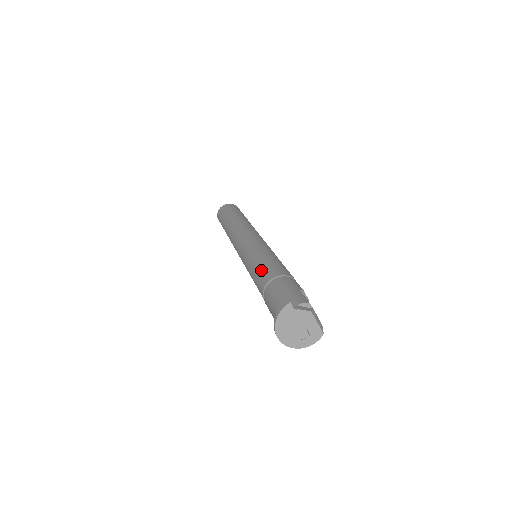
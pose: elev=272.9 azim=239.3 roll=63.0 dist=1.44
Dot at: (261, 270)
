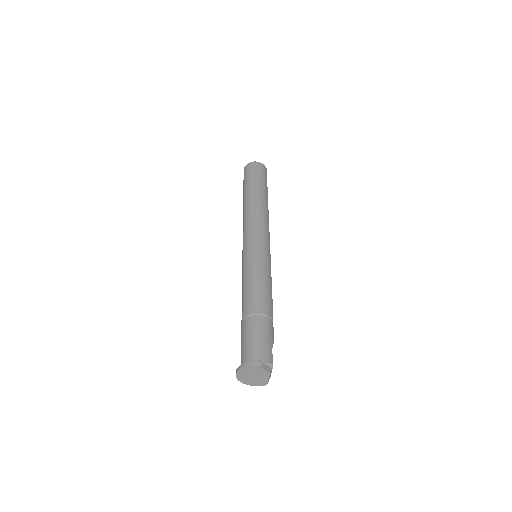
Dot at: (254, 293)
